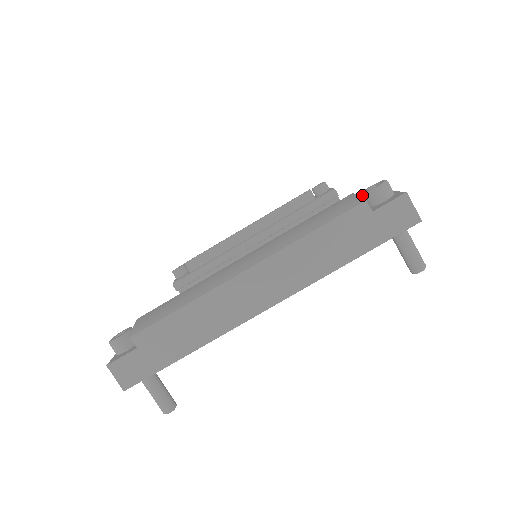
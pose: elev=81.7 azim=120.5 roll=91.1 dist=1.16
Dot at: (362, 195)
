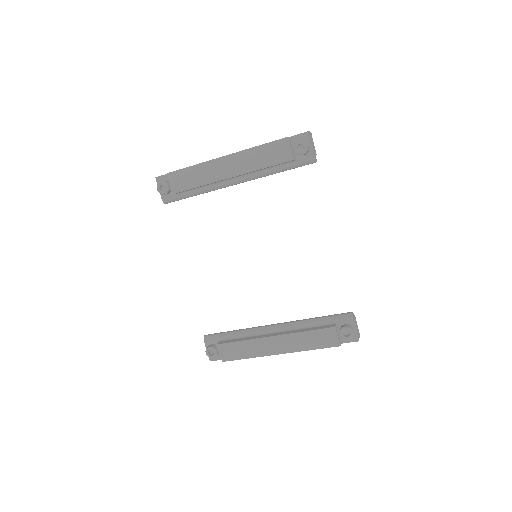
Dot at: (339, 334)
